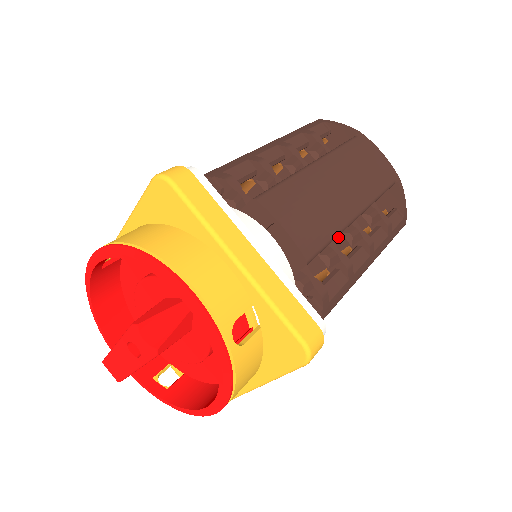
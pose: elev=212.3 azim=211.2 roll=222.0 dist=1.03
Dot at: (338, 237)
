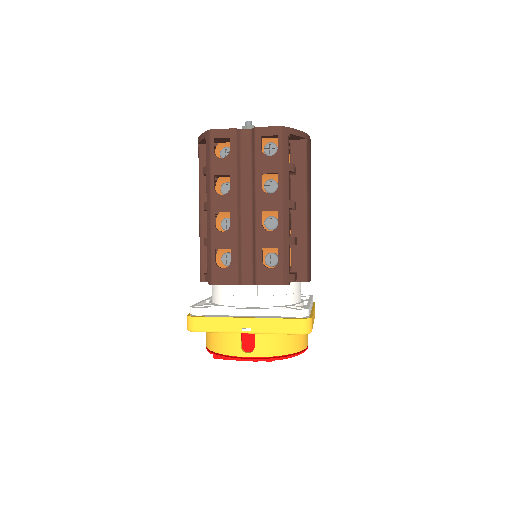
Dot at: occluded
